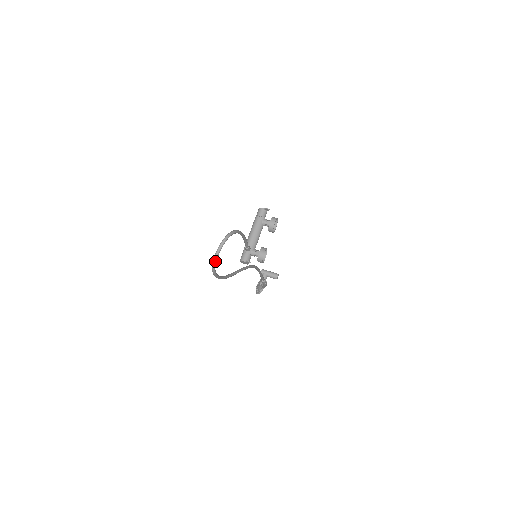
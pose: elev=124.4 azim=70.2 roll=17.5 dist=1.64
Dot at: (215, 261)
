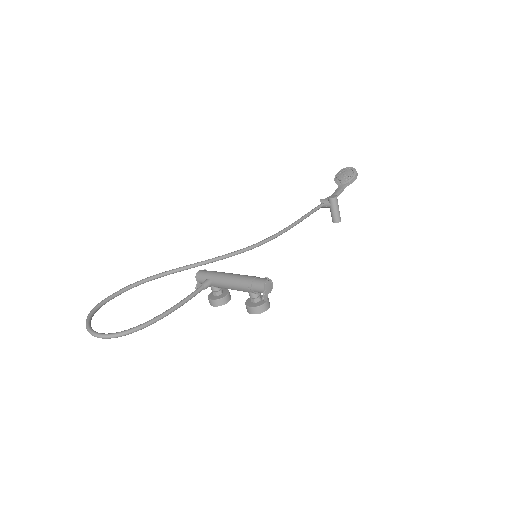
Dot at: (88, 320)
